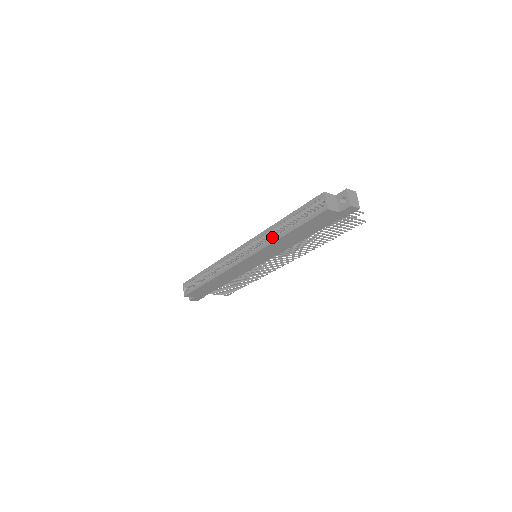
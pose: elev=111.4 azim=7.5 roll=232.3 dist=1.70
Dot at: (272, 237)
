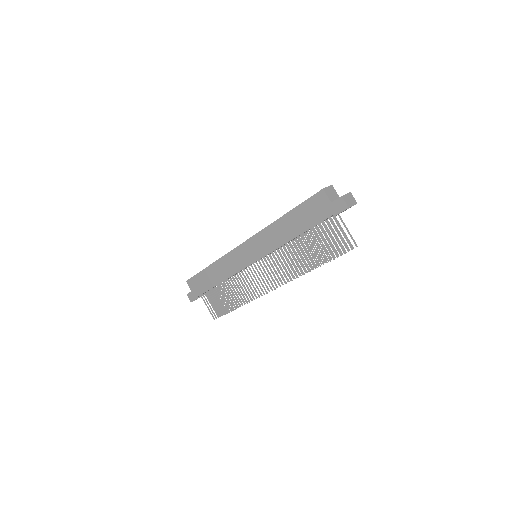
Dot at: occluded
